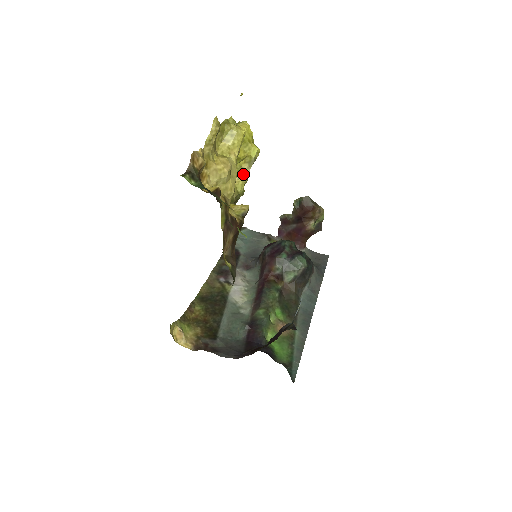
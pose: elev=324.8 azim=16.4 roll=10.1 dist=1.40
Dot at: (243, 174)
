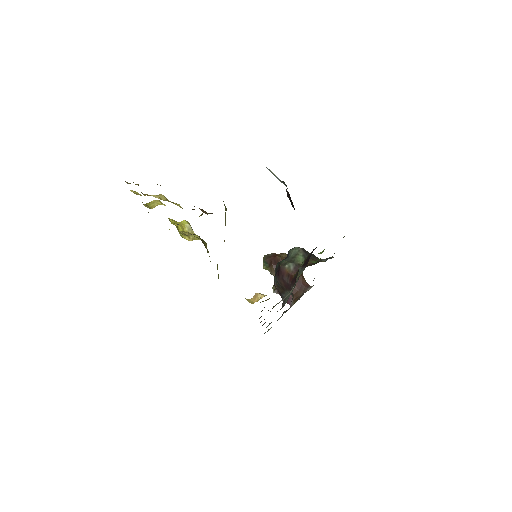
Dot at: (192, 235)
